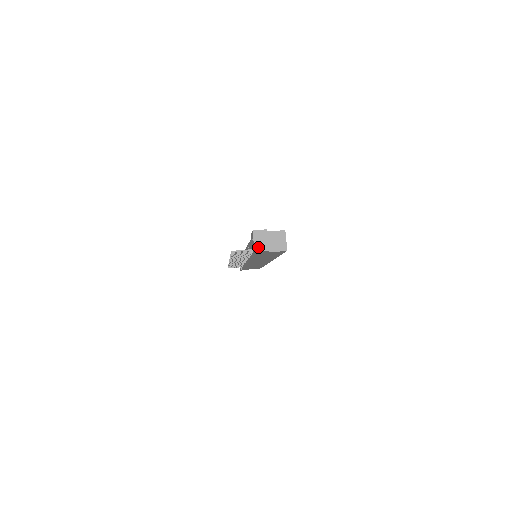
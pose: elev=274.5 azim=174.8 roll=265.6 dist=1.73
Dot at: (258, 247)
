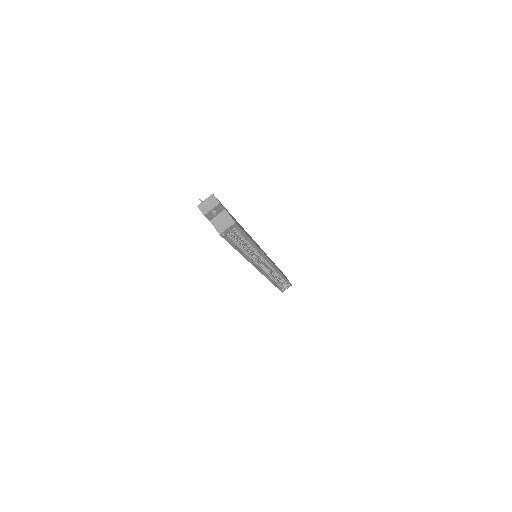
Dot at: (202, 206)
